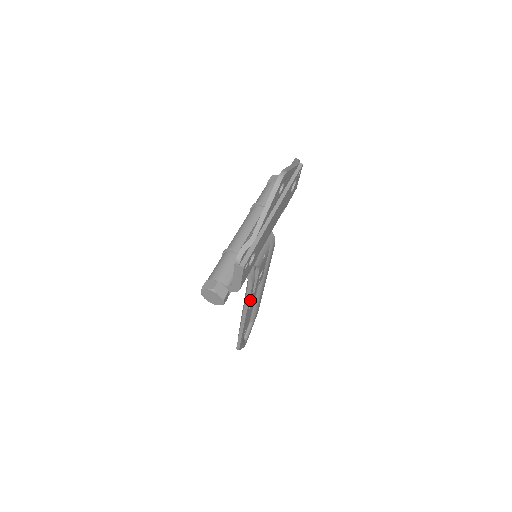
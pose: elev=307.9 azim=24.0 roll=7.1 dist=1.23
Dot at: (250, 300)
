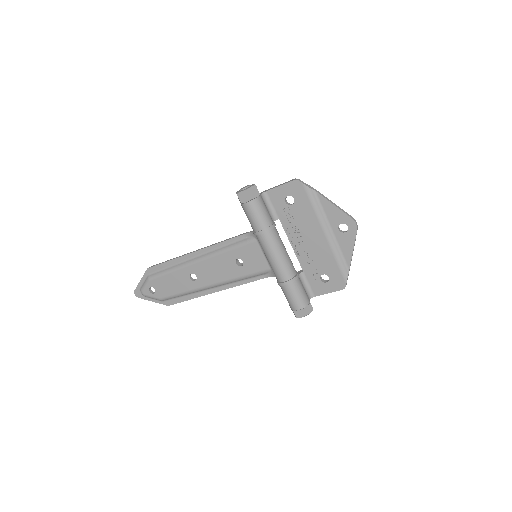
Dot at: (240, 280)
